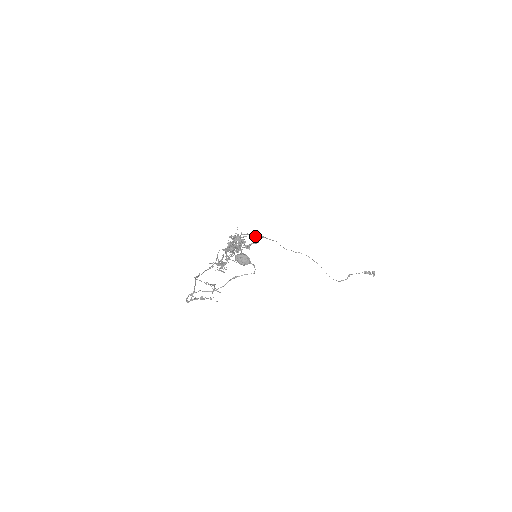
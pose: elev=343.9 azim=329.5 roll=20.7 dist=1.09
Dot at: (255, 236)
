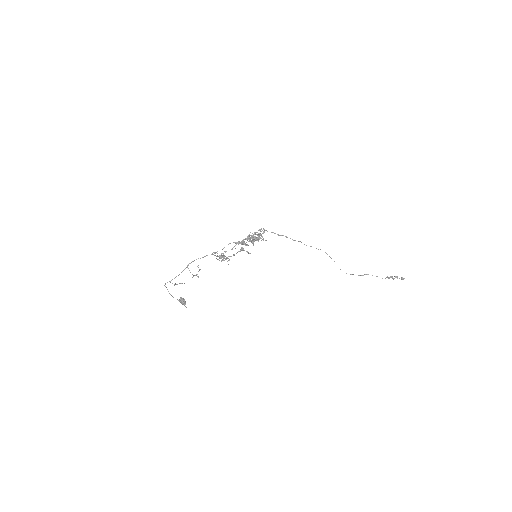
Dot at: (278, 235)
